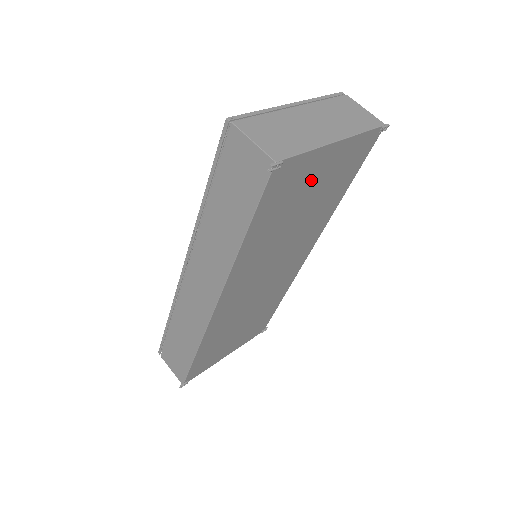
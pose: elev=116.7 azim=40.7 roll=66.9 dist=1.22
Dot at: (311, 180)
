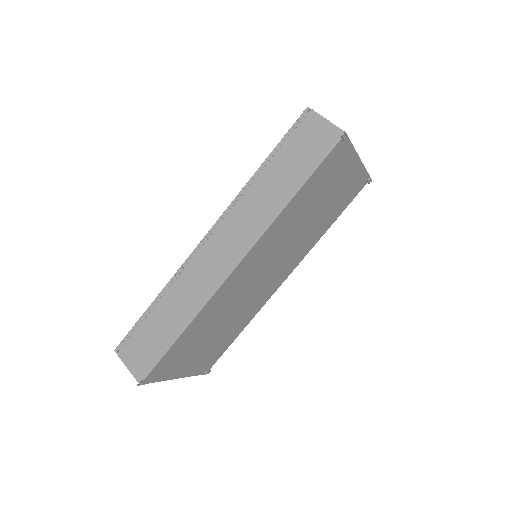
Dot at: (337, 181)
